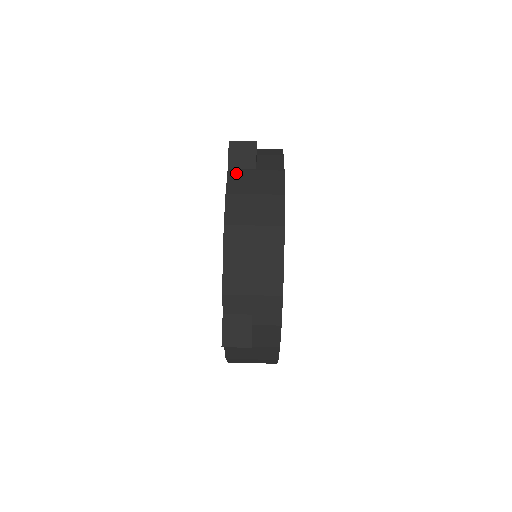
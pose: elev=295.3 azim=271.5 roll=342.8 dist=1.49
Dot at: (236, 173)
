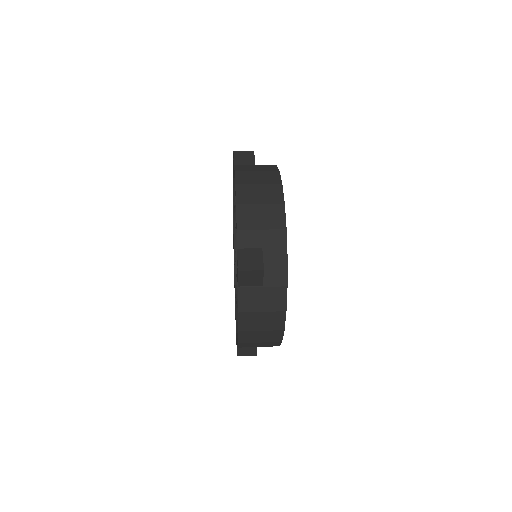
Dot at: (241, 166)
